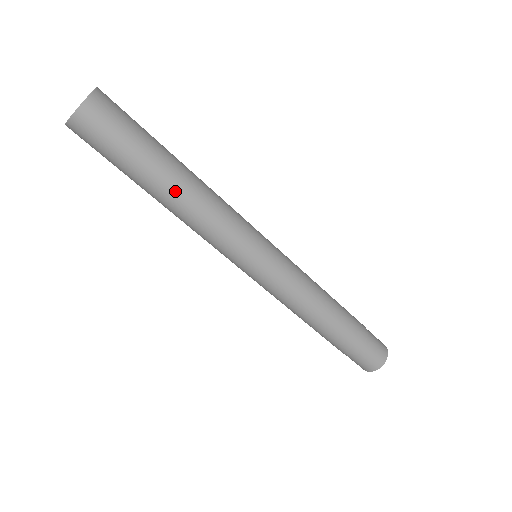
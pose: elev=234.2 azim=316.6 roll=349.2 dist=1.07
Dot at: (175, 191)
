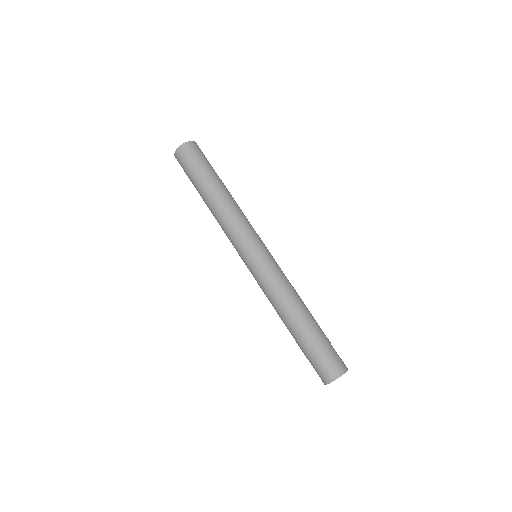
Dot at: (227, 190)
